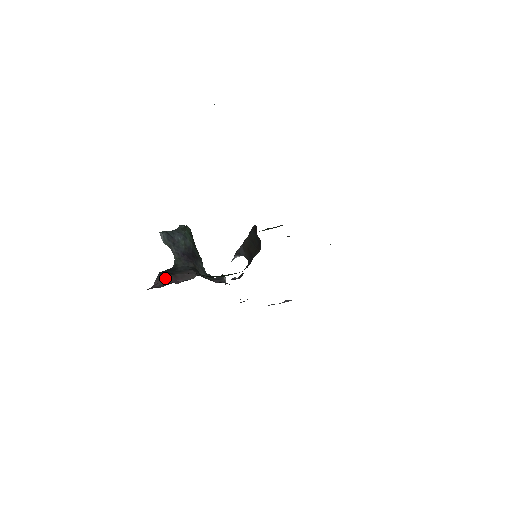
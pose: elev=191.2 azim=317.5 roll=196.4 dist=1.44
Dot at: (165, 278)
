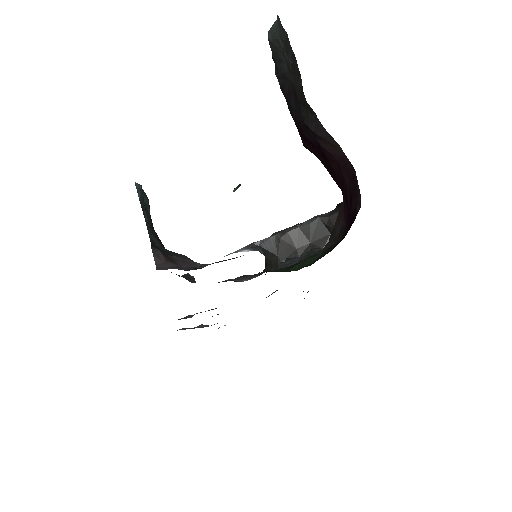
Dot at: (167, 257)
